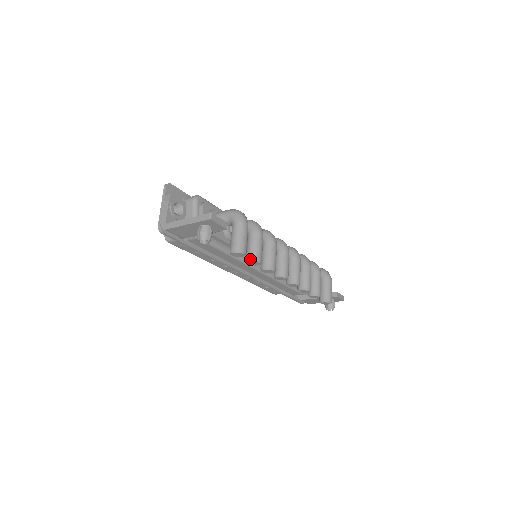
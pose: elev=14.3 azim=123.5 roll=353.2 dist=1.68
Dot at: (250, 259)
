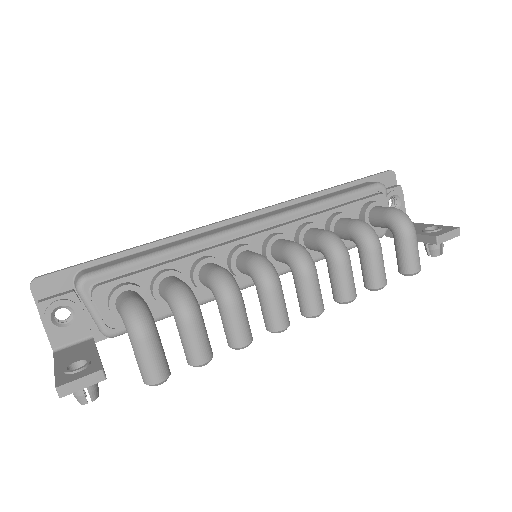
Dot at: occluded
